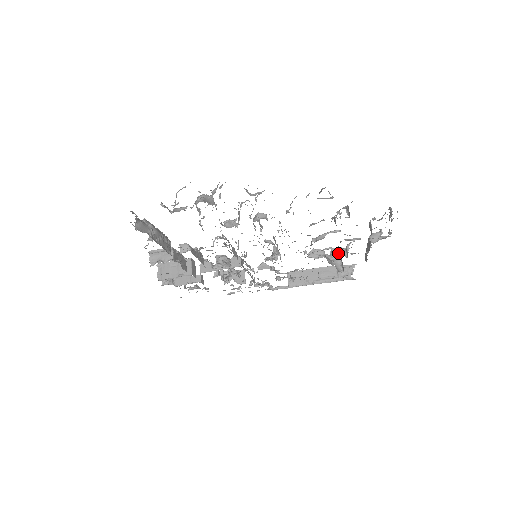
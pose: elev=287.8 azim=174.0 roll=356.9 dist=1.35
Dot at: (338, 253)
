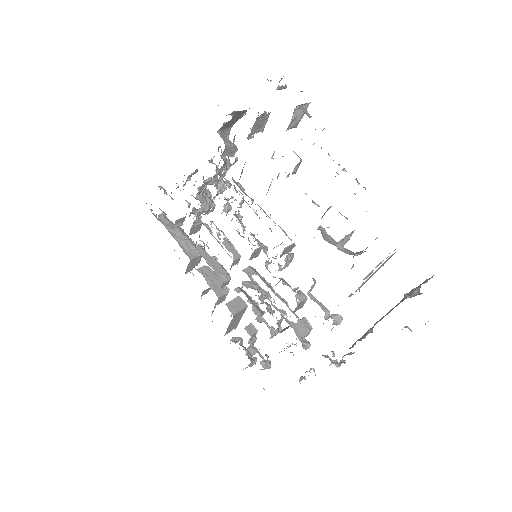
Dot at: (324, 214)
